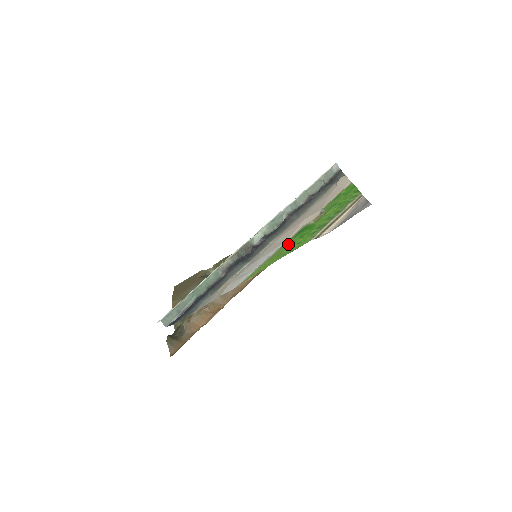
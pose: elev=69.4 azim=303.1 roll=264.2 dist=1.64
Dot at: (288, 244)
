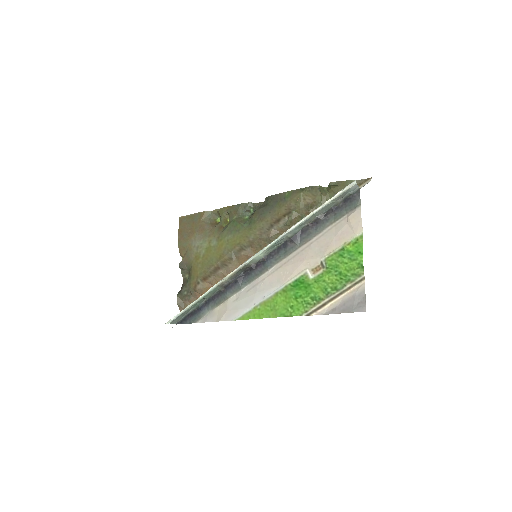
Dot at: (283, 296)
